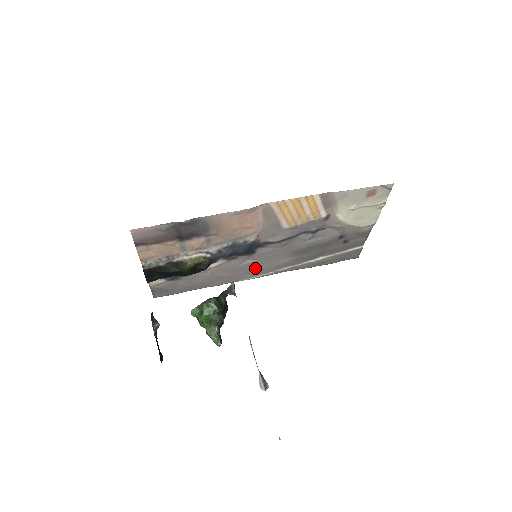
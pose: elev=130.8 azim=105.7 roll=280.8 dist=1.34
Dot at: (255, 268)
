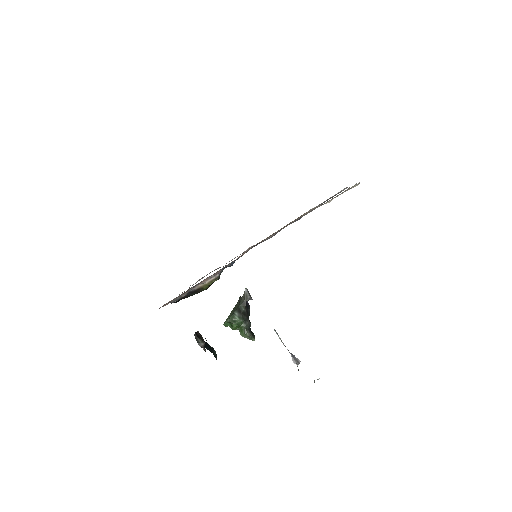
Dot at: occluded
